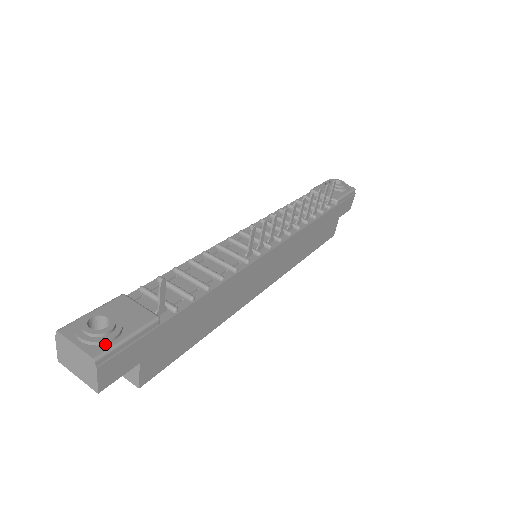
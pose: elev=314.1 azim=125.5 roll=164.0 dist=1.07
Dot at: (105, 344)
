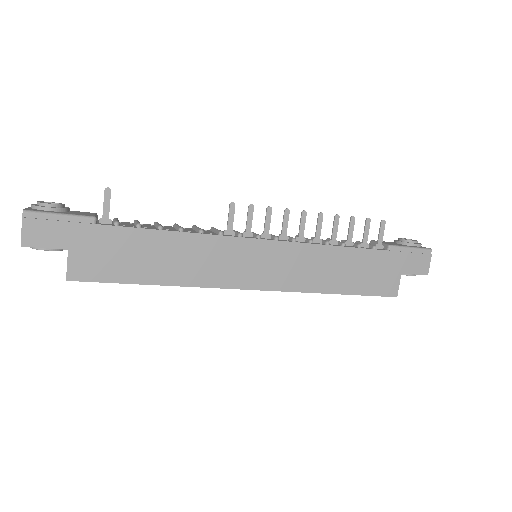
Dot at: (41, 210)
